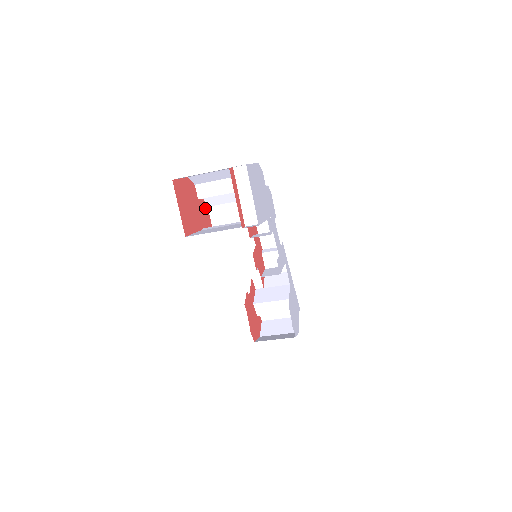
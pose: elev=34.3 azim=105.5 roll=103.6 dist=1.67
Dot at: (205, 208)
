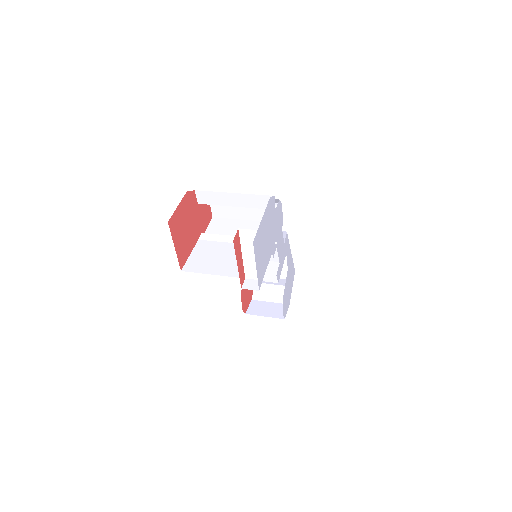
Dot at: occluded
